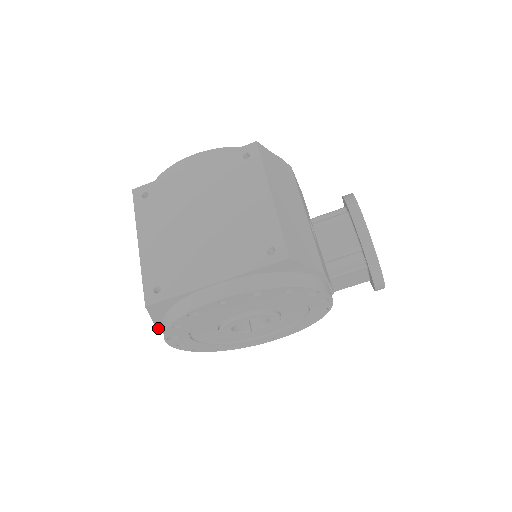
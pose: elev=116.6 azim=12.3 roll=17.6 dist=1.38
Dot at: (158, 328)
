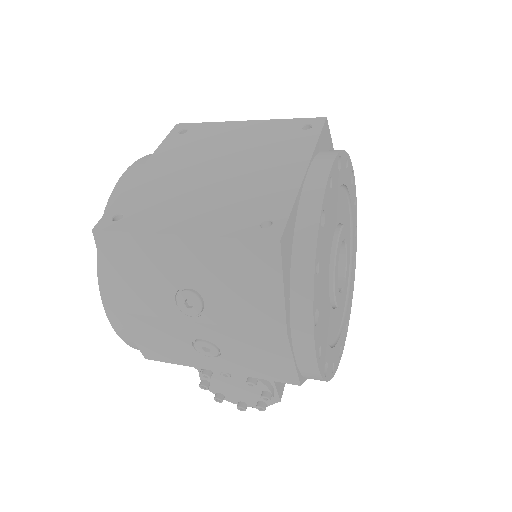
Dot at: (287, 334)
